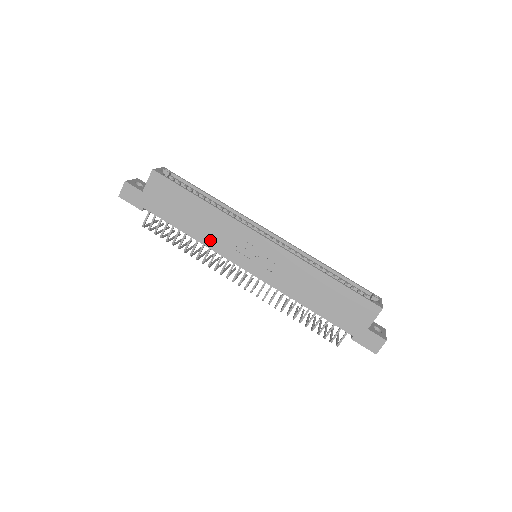
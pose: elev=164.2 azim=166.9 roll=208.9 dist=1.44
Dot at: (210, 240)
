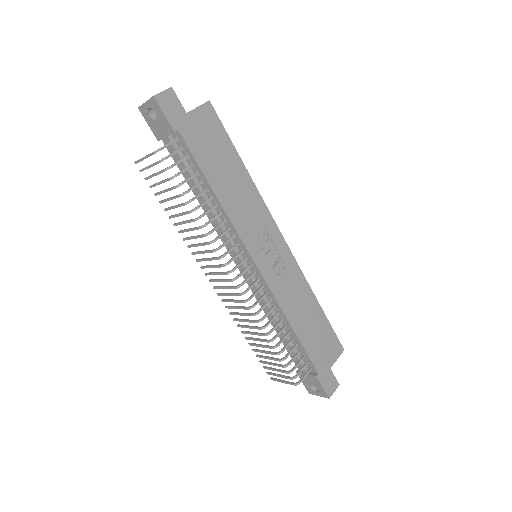
Dot at: (235, 211)
